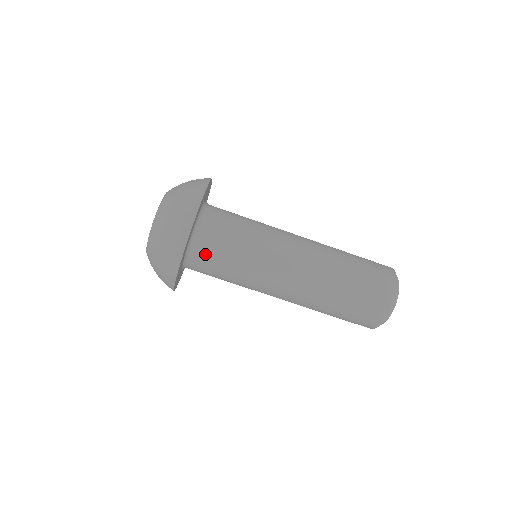
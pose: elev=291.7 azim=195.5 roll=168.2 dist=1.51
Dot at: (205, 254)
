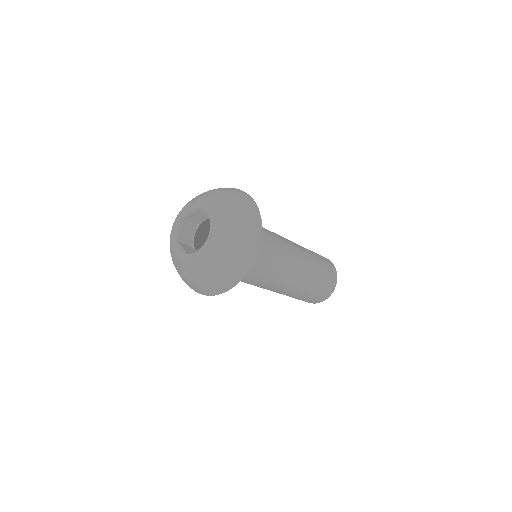
Dot at: occluded
